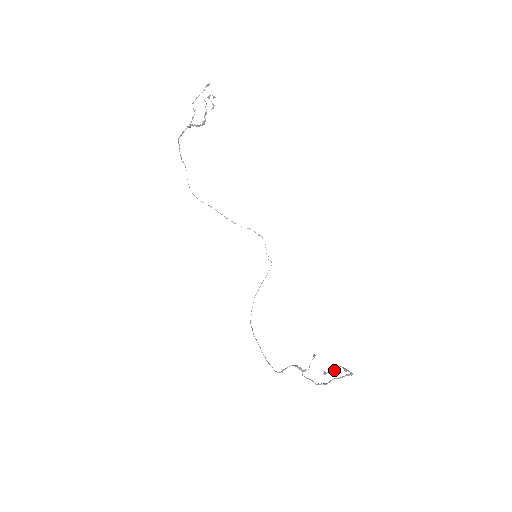
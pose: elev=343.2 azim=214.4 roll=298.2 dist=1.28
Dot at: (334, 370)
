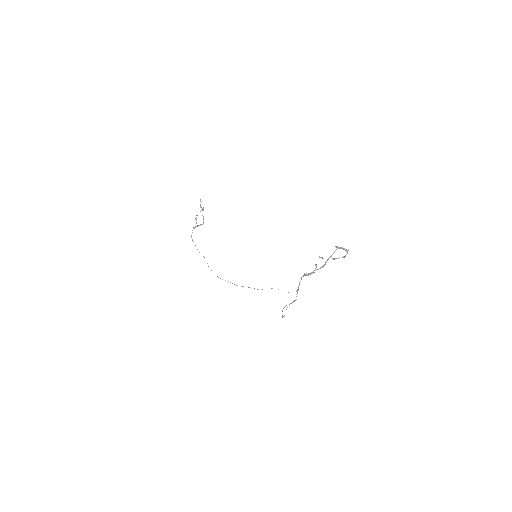
Dot at: (333, 259)
